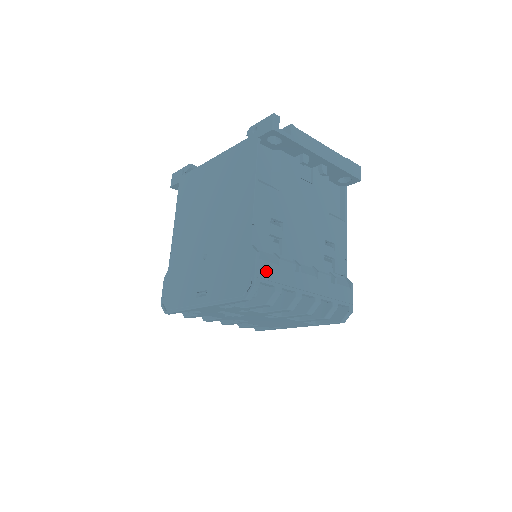
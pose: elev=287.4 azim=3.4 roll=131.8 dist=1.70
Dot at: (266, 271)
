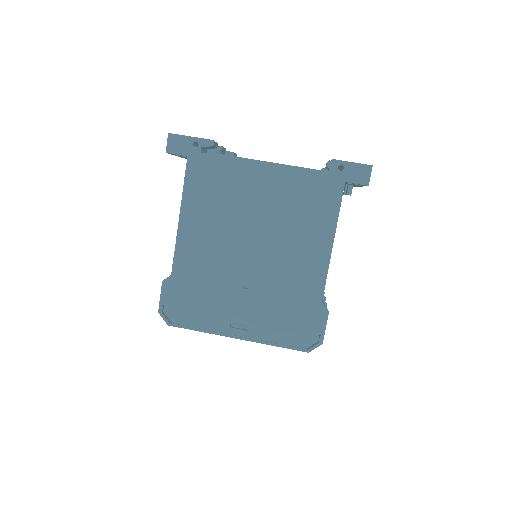
Dot at: occluded
